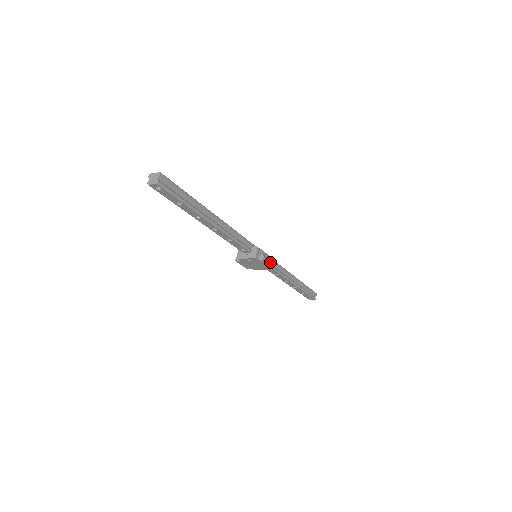
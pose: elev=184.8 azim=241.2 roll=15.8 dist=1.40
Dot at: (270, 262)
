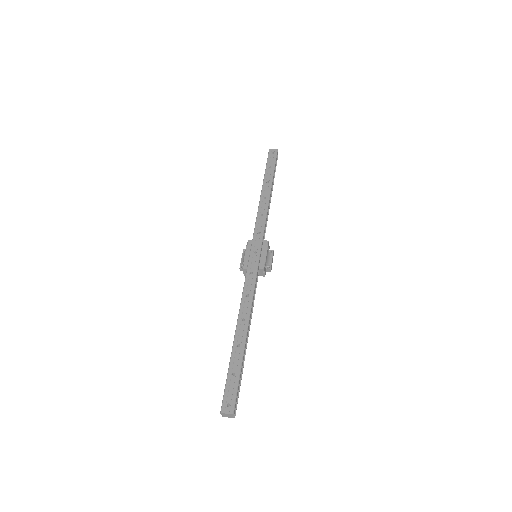
Dot at: (272, 258)
